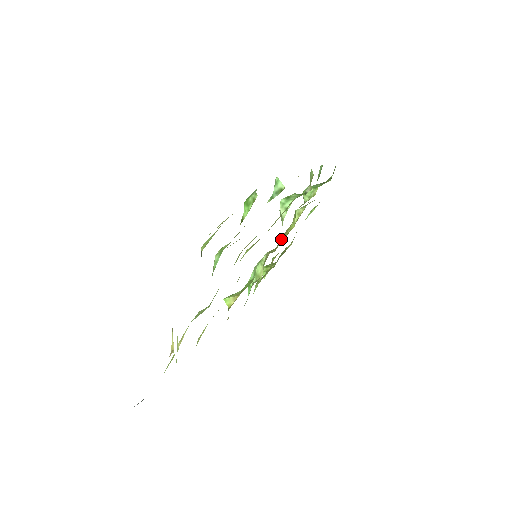
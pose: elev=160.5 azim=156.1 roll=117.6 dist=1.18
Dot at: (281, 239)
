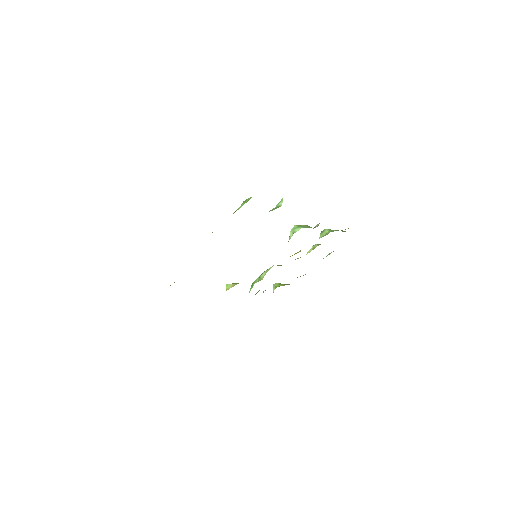
Dot at: occluded
